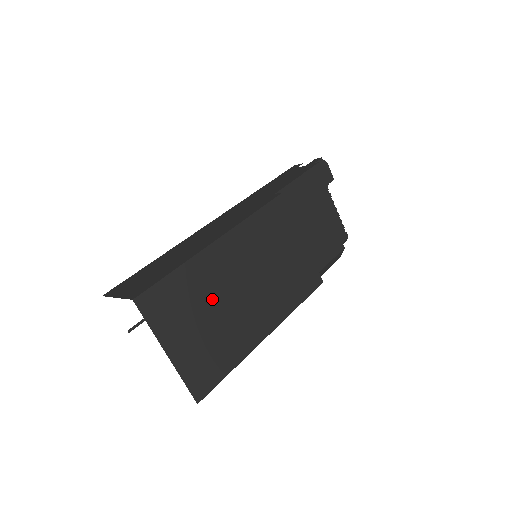
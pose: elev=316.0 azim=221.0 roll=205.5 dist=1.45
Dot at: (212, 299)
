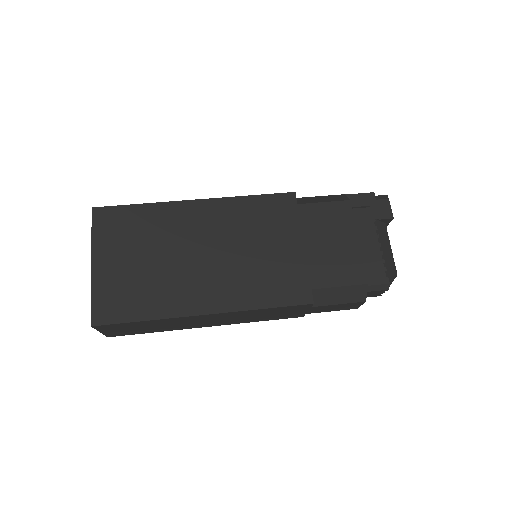
Dot at: (162, 245)
